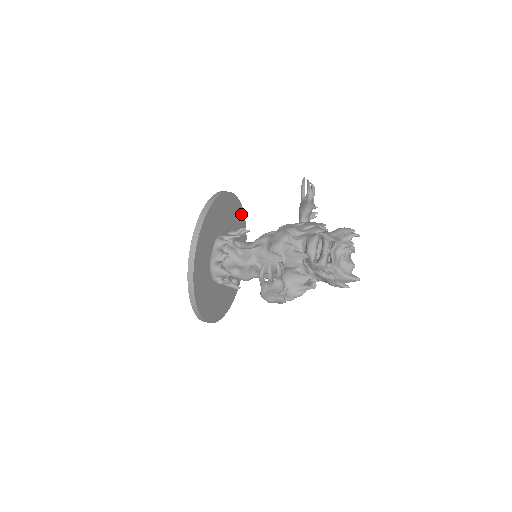
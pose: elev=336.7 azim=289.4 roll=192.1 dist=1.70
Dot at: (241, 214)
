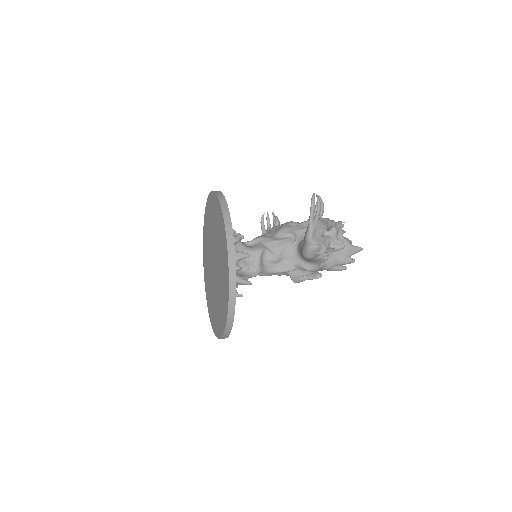
Dot at: occluded
